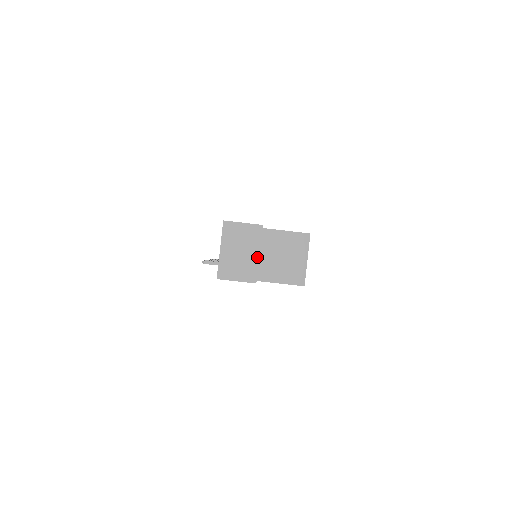
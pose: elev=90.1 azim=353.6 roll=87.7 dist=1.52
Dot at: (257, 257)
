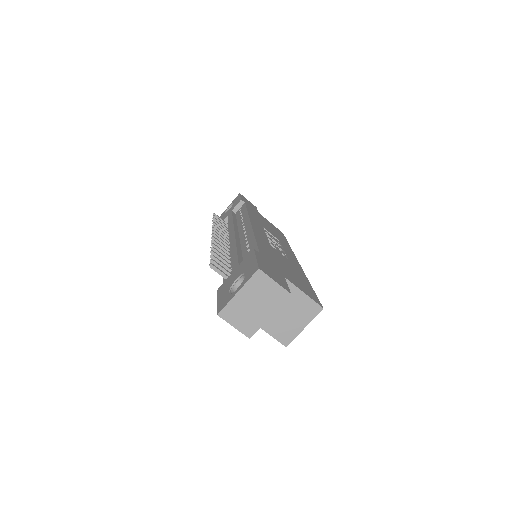
Dot at: (266, 318)
